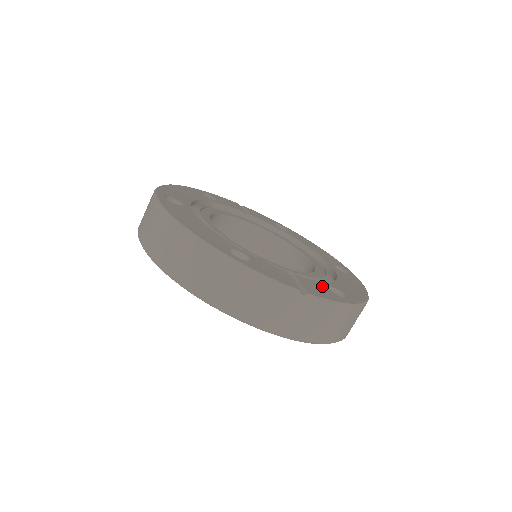
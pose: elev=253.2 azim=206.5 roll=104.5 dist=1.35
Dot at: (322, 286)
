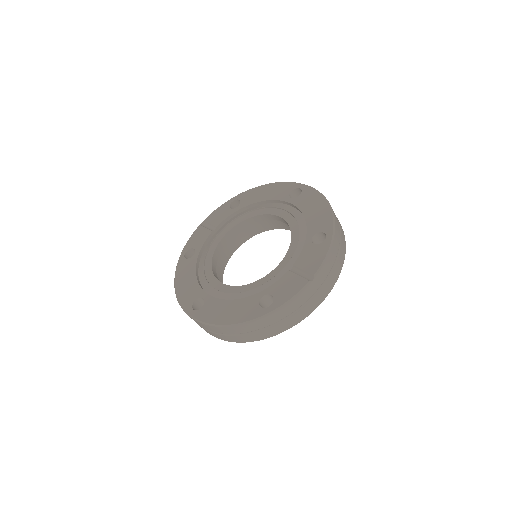
Dot at: (309, 249)
